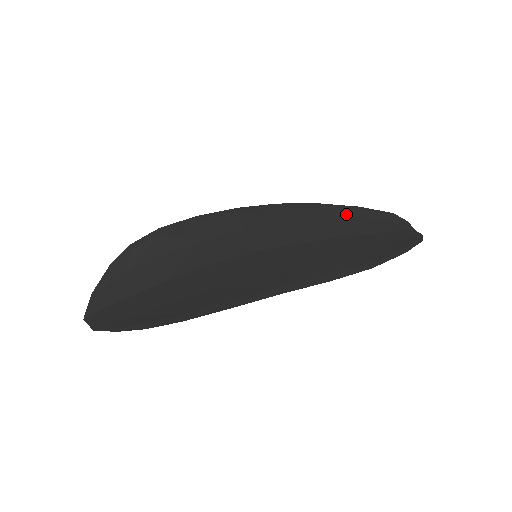
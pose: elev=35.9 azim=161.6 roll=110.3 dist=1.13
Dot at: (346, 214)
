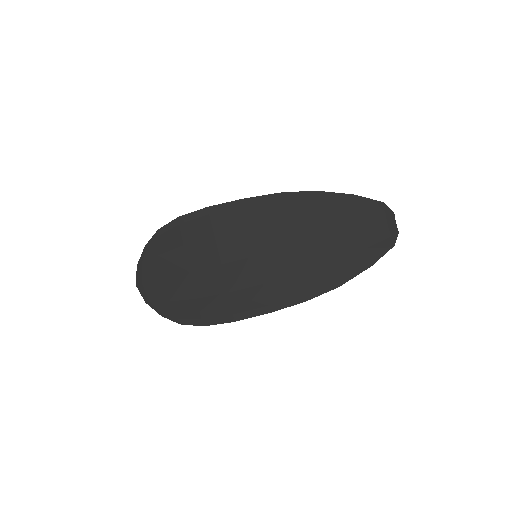
Dot at: (339, 206)
